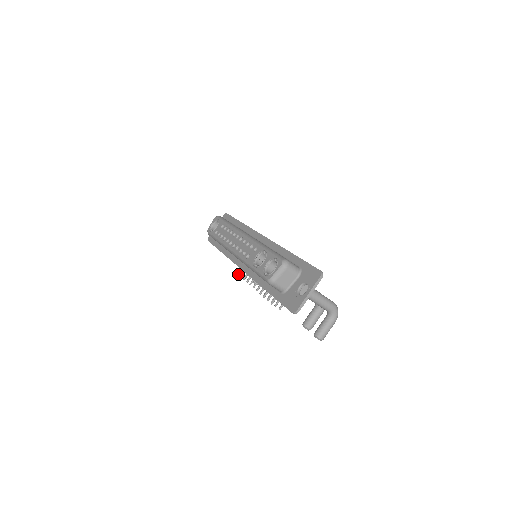
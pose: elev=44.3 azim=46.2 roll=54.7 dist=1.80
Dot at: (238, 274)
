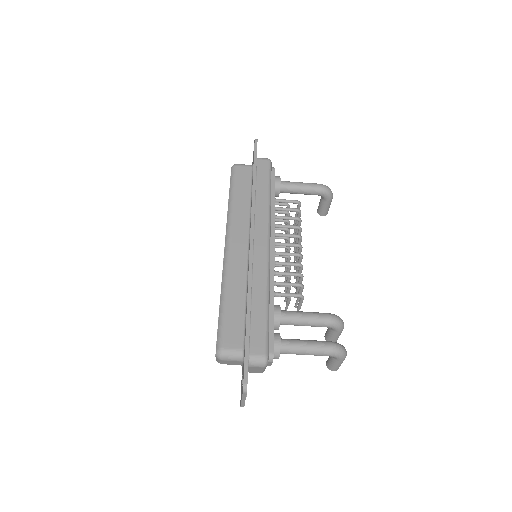
Dot at: occluded
